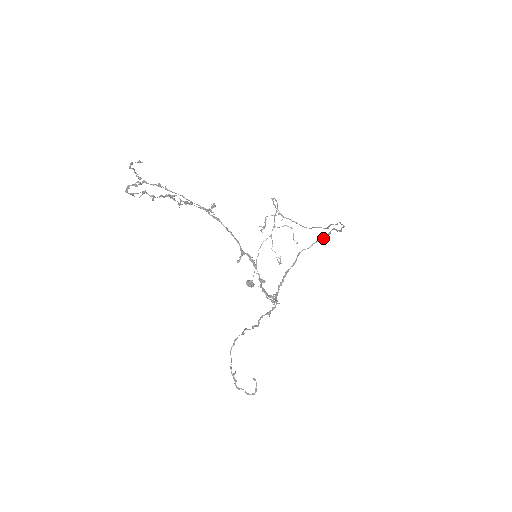
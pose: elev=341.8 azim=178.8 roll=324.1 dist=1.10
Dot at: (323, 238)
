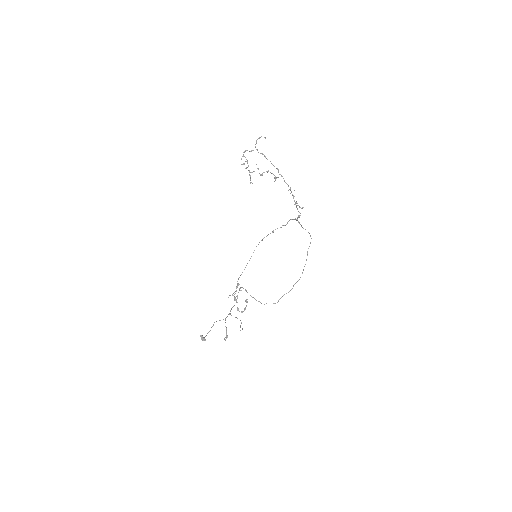
Dot at: occluded
